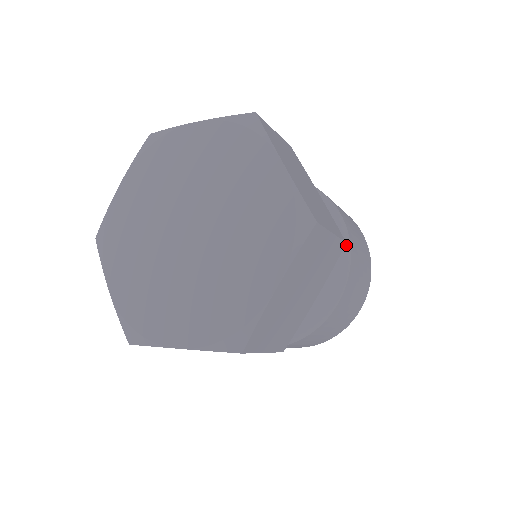
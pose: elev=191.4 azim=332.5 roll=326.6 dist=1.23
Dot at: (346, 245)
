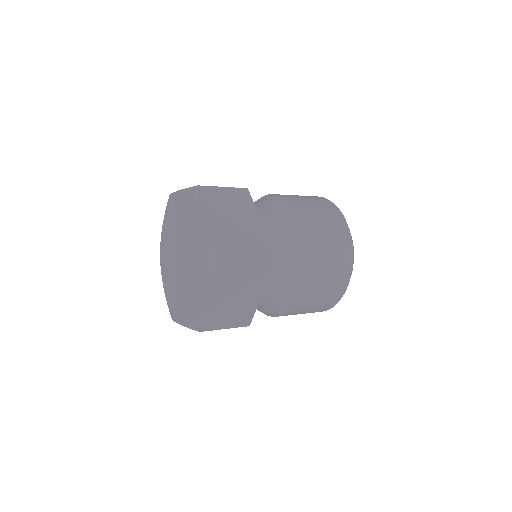
Dot at: (287, 307)
